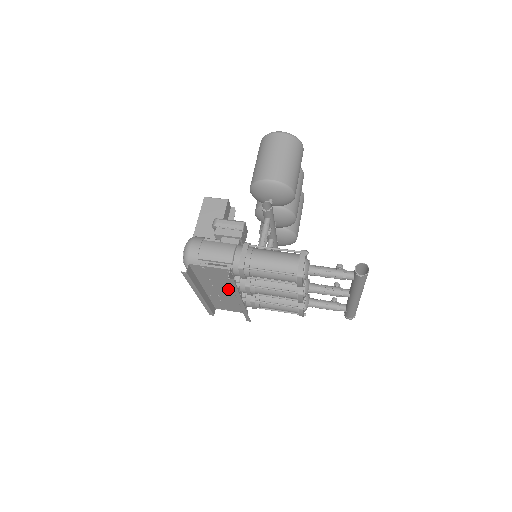
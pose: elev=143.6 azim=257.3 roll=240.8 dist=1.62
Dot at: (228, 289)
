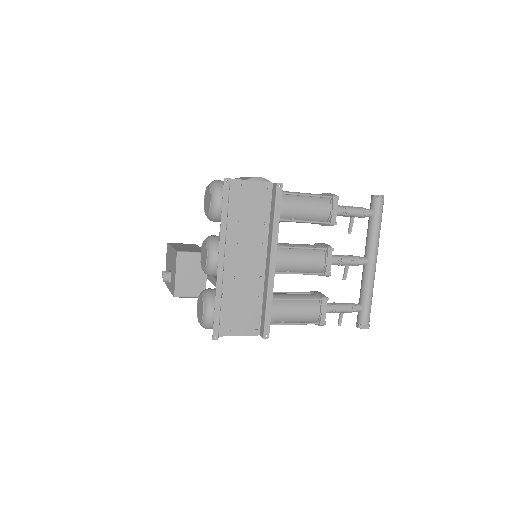
Dot at: (255, 247)
